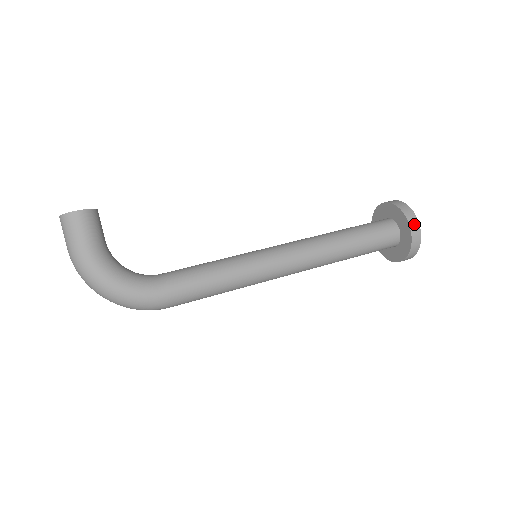
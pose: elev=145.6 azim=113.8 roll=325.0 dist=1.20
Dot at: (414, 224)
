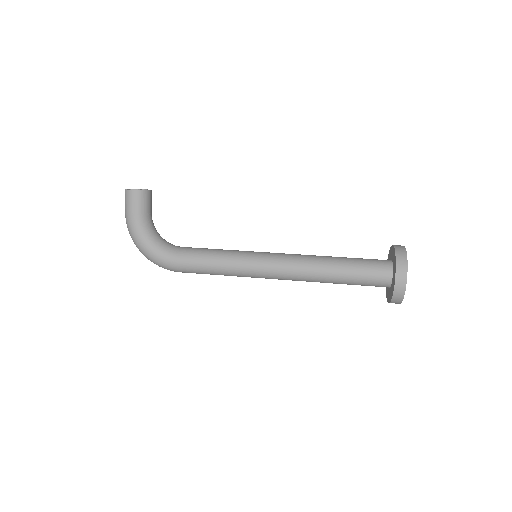
Dot at: (401, 277)
